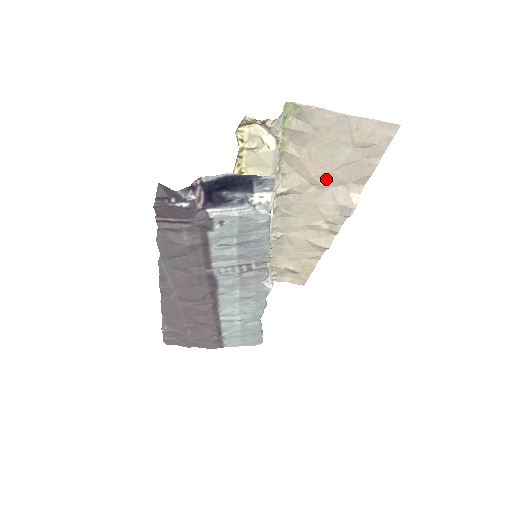
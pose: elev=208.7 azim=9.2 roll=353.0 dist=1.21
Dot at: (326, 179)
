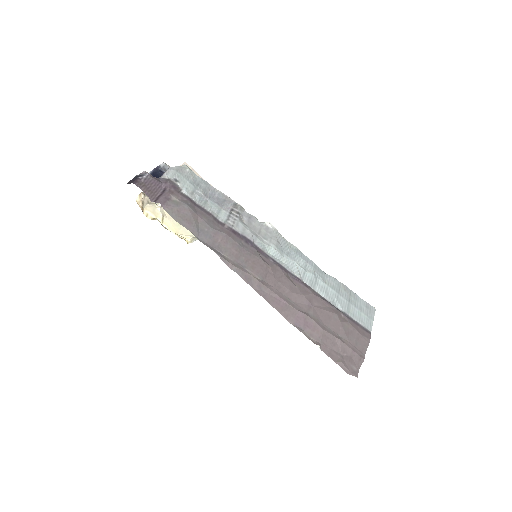
Dot at: occluded
